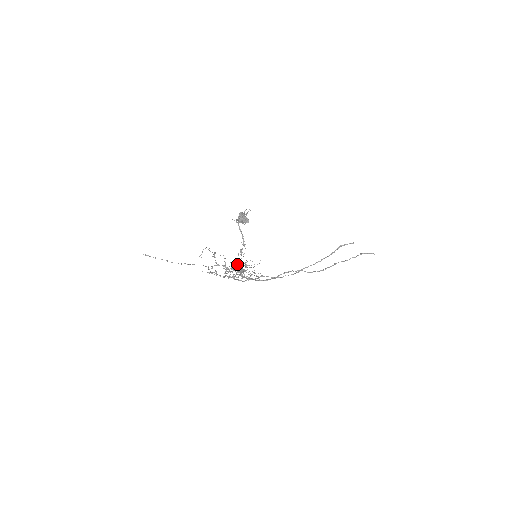
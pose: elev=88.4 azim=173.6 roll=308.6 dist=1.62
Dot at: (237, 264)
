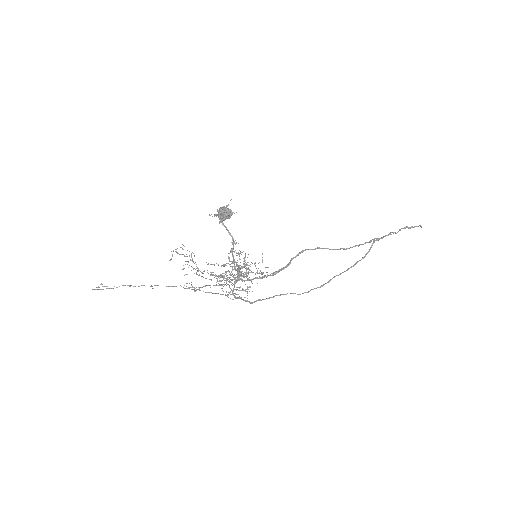
Dot at: occluded
